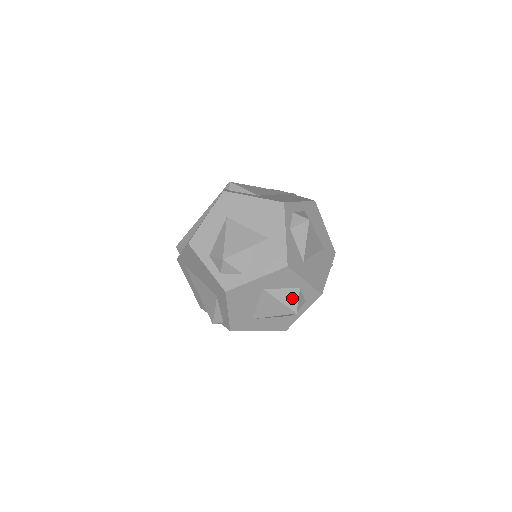
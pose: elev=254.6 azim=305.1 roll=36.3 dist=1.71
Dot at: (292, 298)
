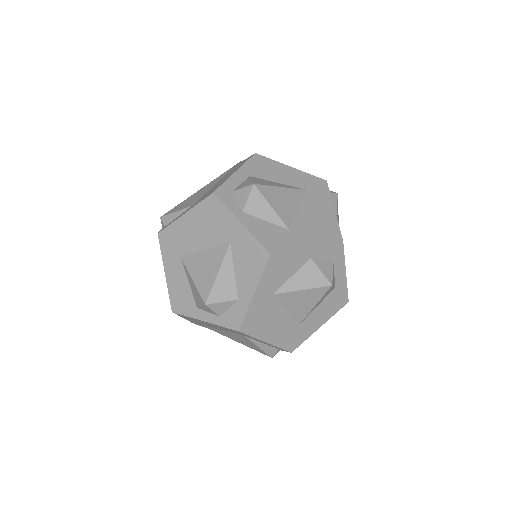
Dot at: (312, 275)
